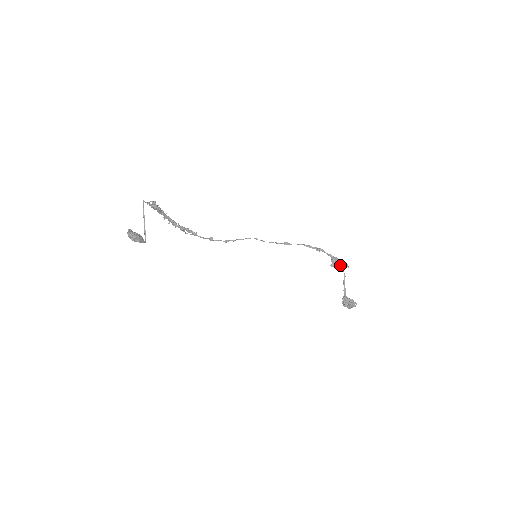
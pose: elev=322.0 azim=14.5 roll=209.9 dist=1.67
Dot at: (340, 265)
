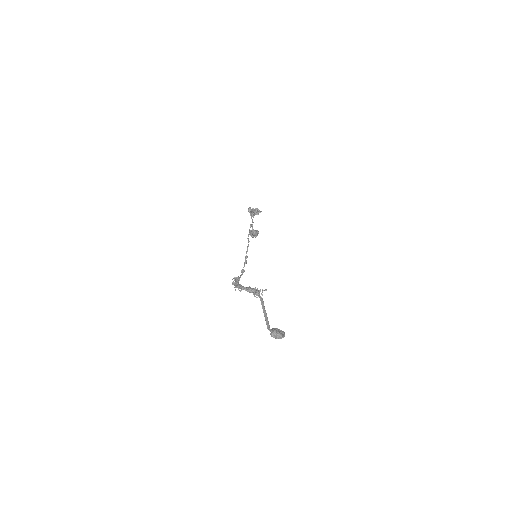
Dot at: (258, 213)
